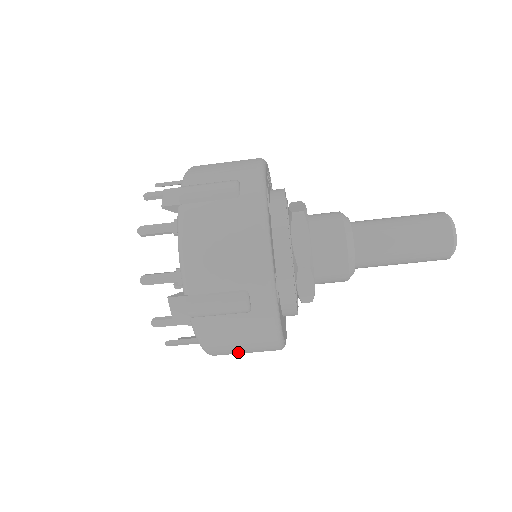
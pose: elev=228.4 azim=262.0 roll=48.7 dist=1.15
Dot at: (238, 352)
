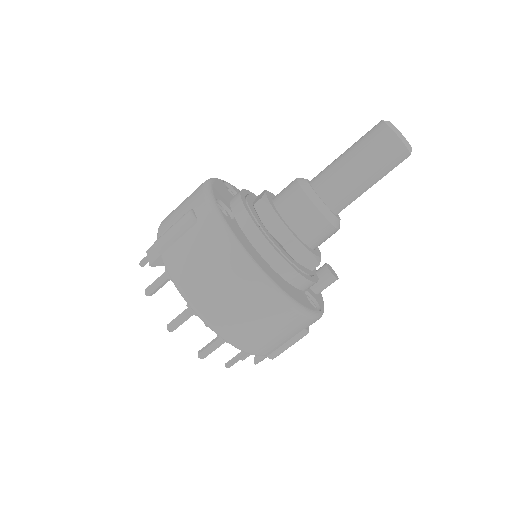
Dot at: (217, 293)
